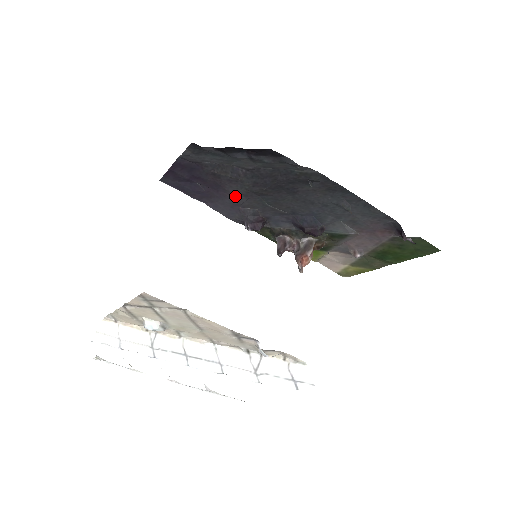
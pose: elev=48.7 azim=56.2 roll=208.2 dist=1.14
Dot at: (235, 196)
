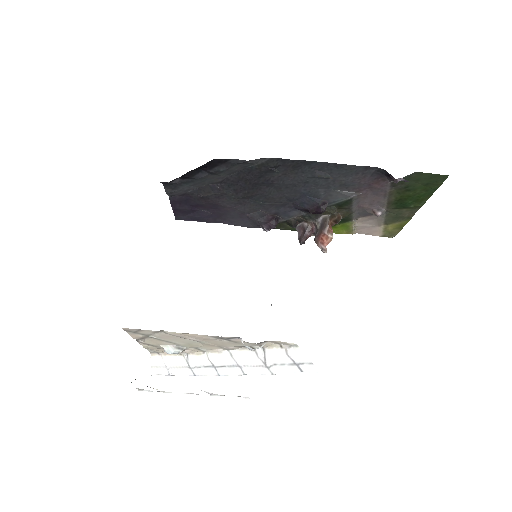
Dot at: (233, 207)
